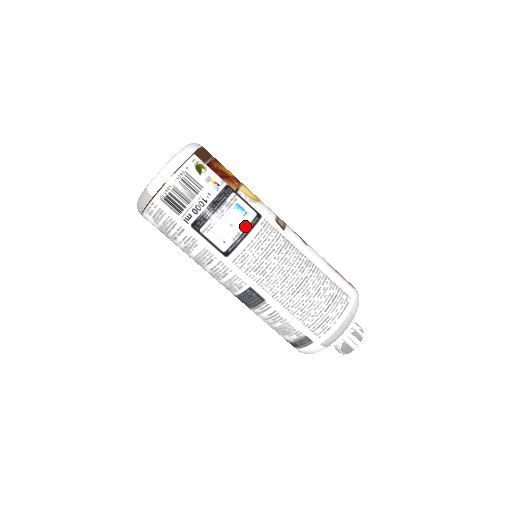
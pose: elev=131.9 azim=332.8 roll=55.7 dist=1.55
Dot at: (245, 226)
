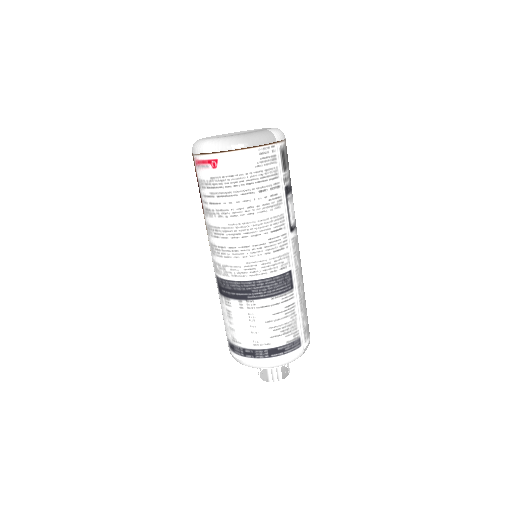
Dot at: occluded
